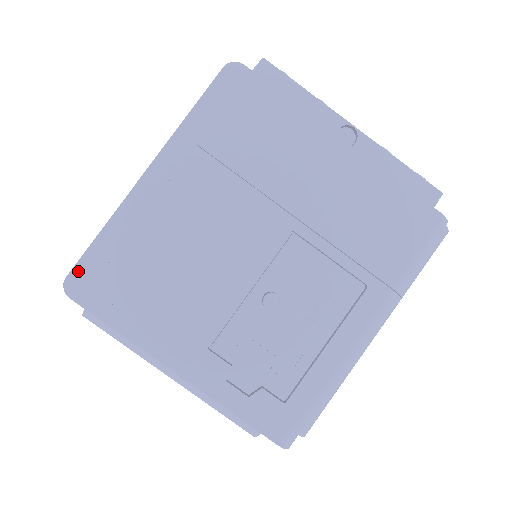
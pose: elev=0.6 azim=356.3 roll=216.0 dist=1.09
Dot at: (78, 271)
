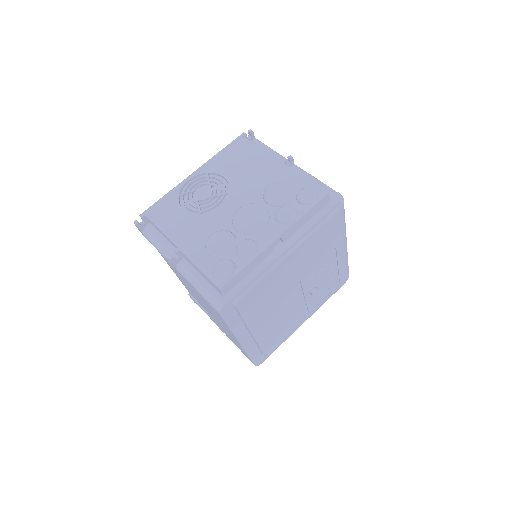
Dot at: (256, 362)
